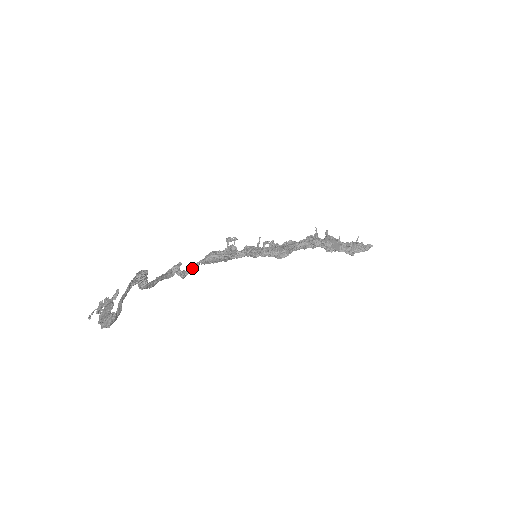
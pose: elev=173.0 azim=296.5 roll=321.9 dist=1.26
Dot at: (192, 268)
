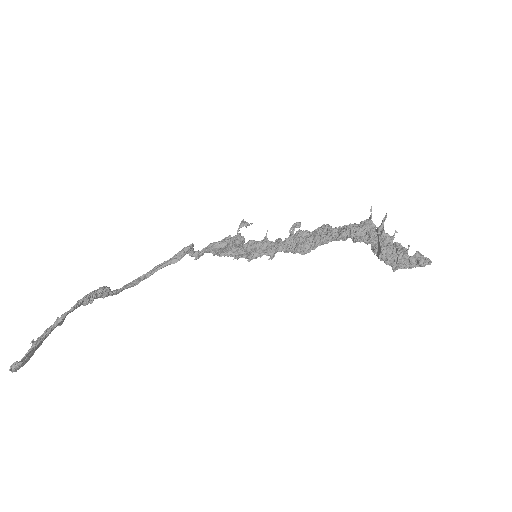
Dot at: (201, 253)
